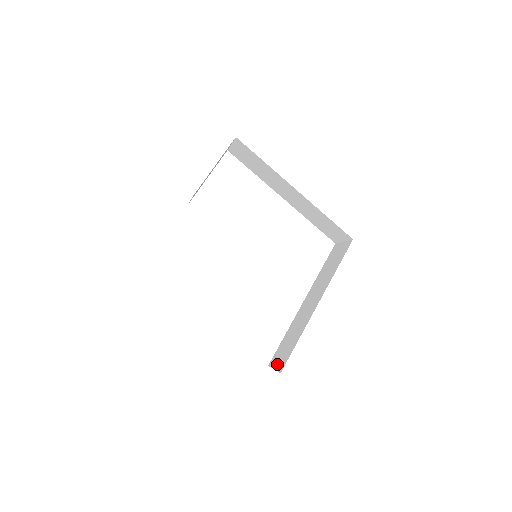
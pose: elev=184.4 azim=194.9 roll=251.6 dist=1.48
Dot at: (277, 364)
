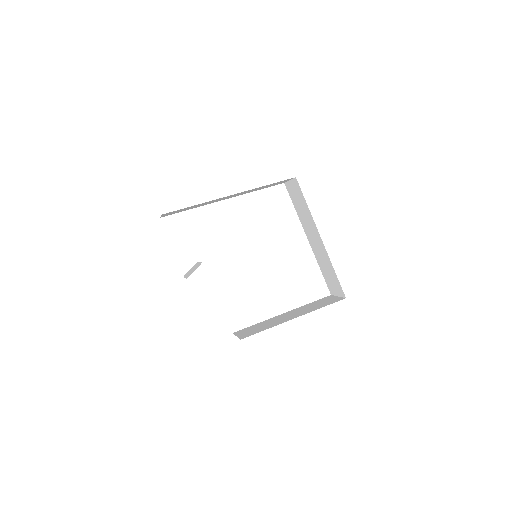
Dot at: (337, 292)
